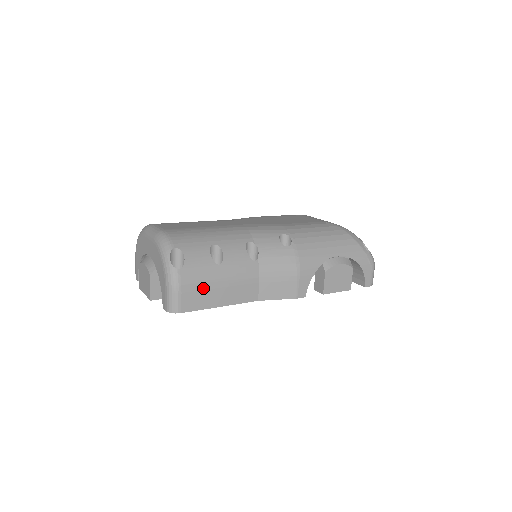
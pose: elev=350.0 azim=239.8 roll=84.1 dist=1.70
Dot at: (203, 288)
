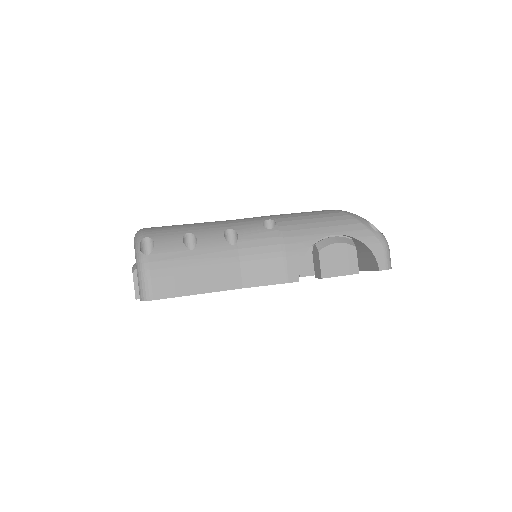
Dot at: (175, 273)
